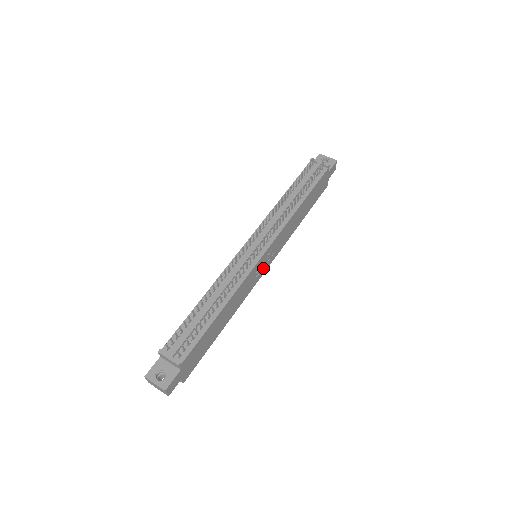
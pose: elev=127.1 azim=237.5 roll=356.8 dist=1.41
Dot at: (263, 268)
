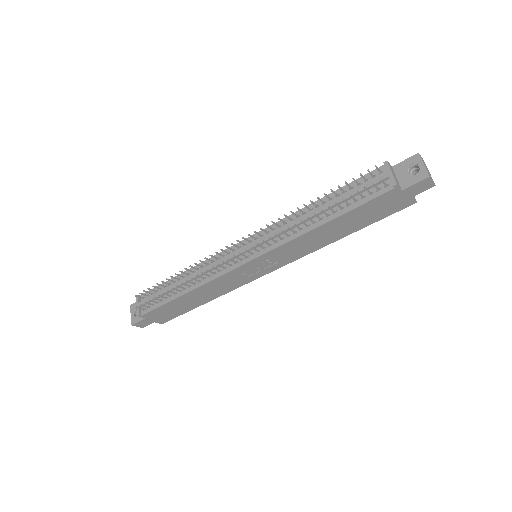
Dot at: (260, 271)
